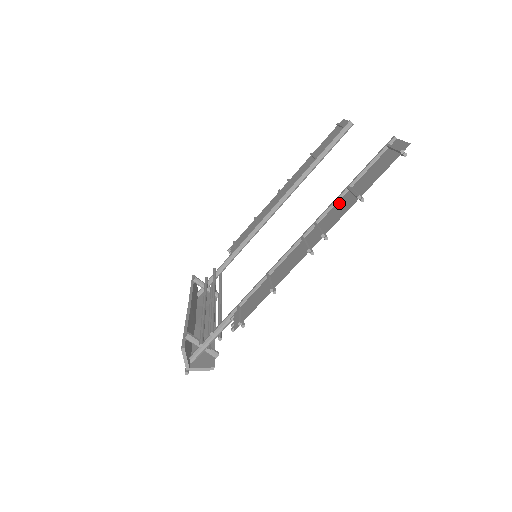
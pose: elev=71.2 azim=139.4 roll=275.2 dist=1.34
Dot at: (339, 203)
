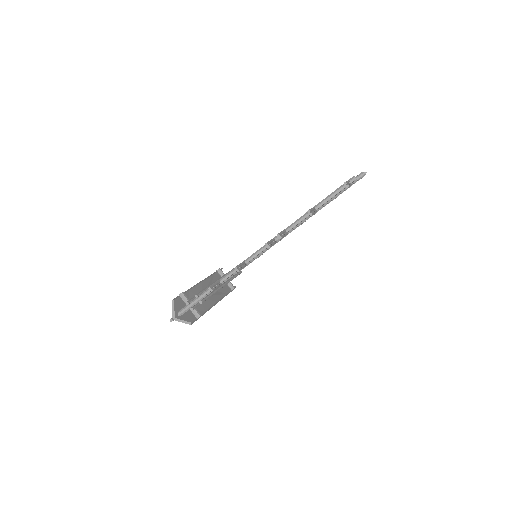
Dot at: (303, 217)
